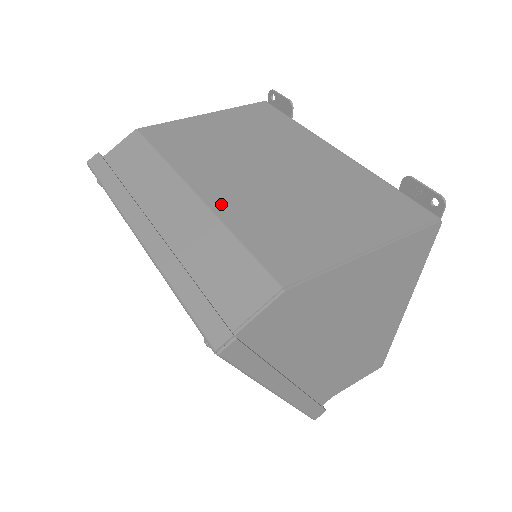
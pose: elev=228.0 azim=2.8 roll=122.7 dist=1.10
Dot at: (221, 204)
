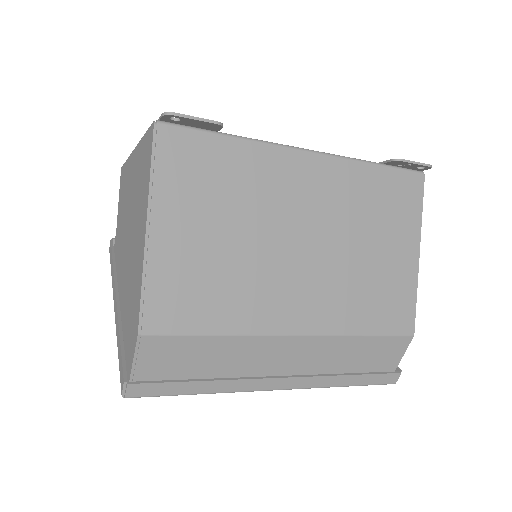
Dot at: (324, 323)
